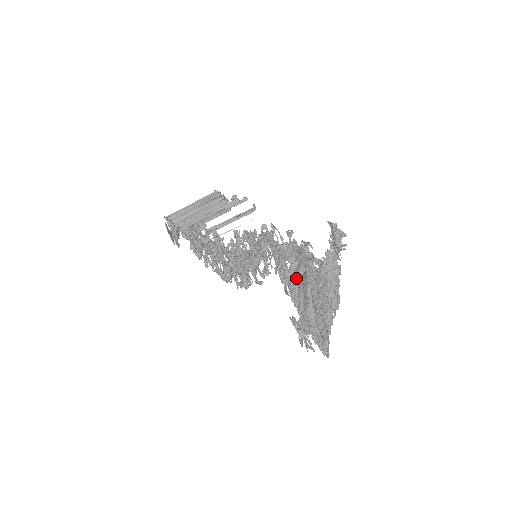
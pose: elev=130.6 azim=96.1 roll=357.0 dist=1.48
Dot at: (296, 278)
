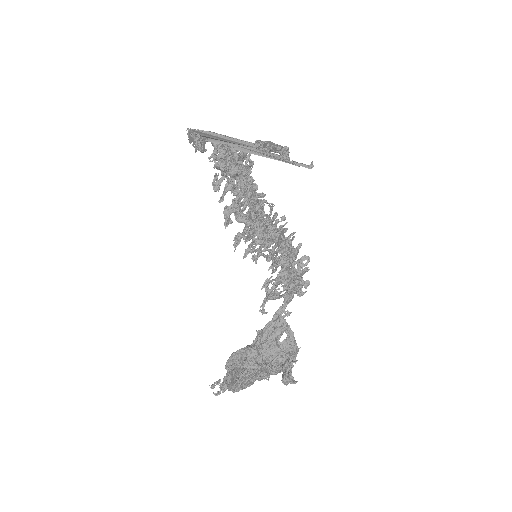
Dot at: (236, 363)
